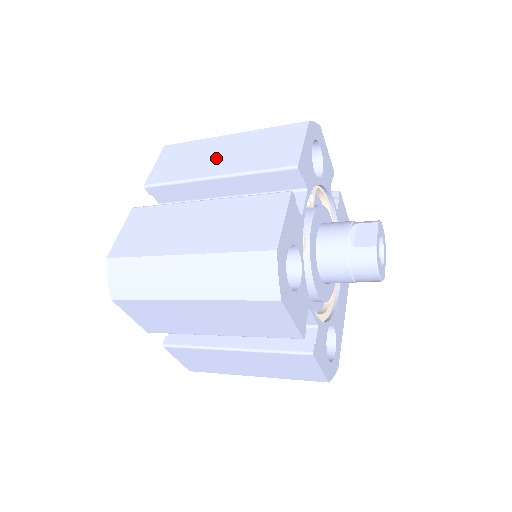
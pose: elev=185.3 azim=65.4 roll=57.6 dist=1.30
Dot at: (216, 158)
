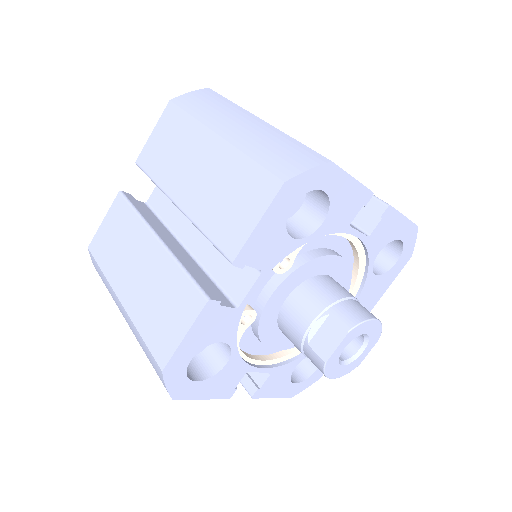
Dot at: (189, 172)
